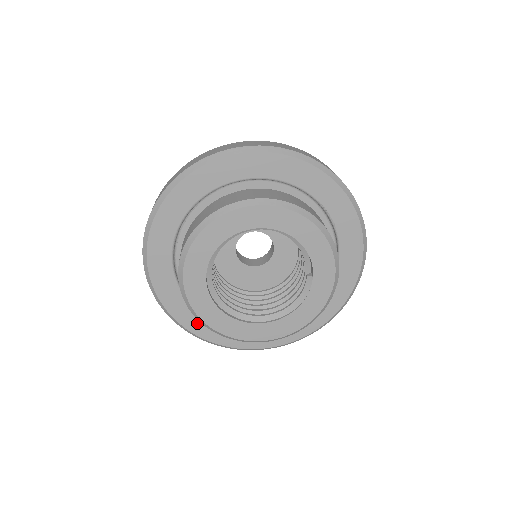
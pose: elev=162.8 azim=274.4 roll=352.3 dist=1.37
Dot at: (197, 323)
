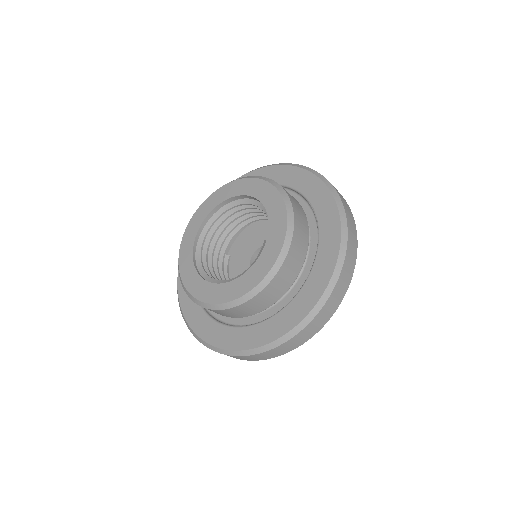
Dot at: (191, 307)
